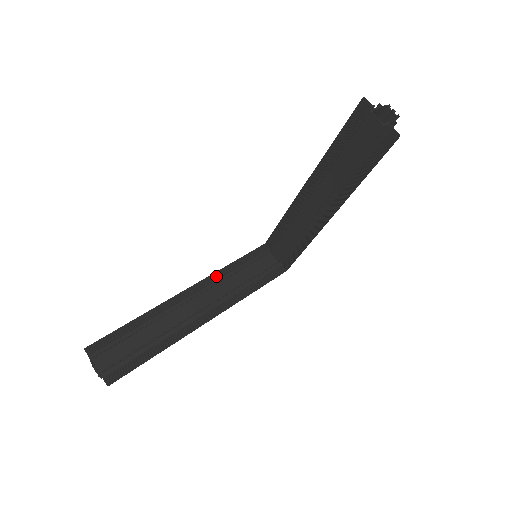
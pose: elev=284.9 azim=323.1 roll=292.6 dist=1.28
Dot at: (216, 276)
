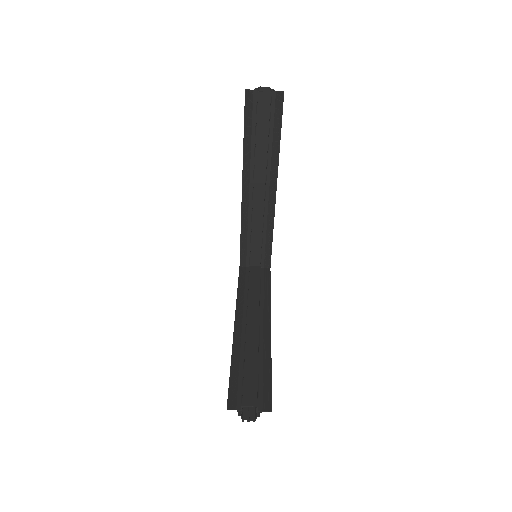
Dot at: (240, 303)
